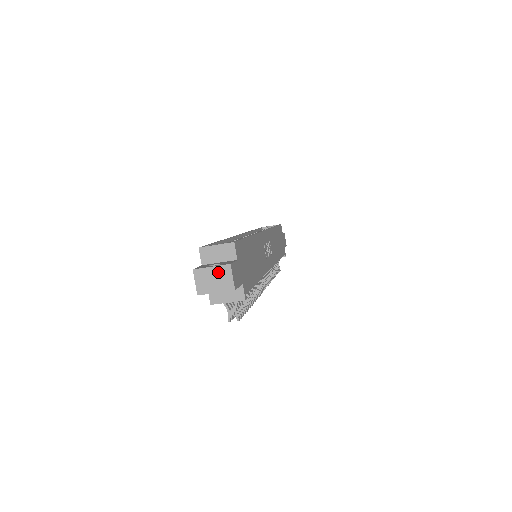
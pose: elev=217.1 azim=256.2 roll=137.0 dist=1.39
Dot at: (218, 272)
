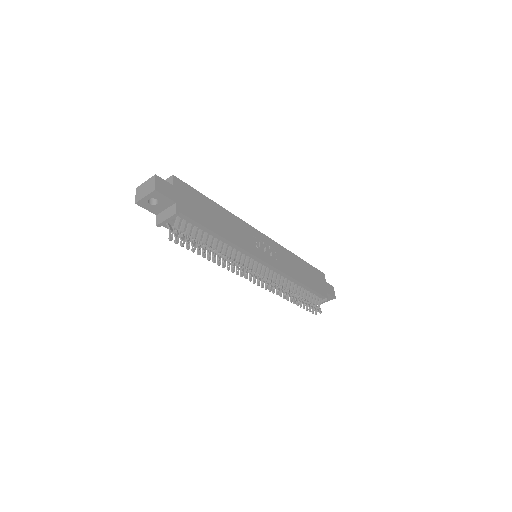
Dot at: (148, 183)
